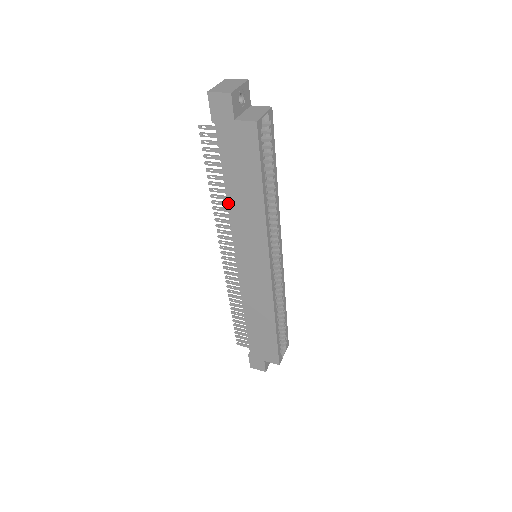
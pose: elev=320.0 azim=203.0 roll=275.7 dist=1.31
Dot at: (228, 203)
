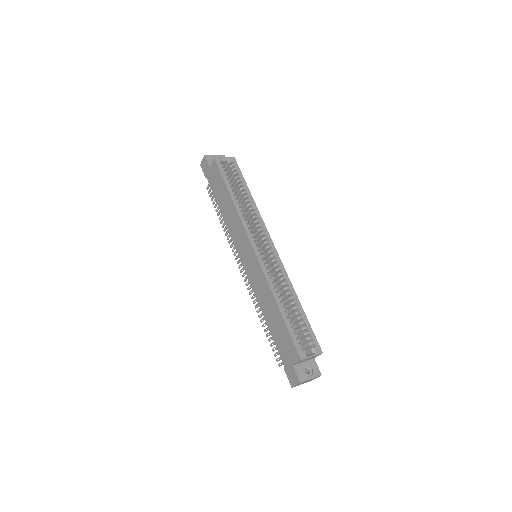
Dot at: (224, 220)
